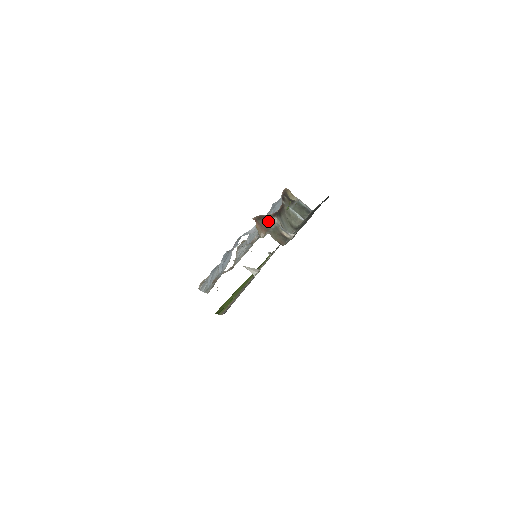
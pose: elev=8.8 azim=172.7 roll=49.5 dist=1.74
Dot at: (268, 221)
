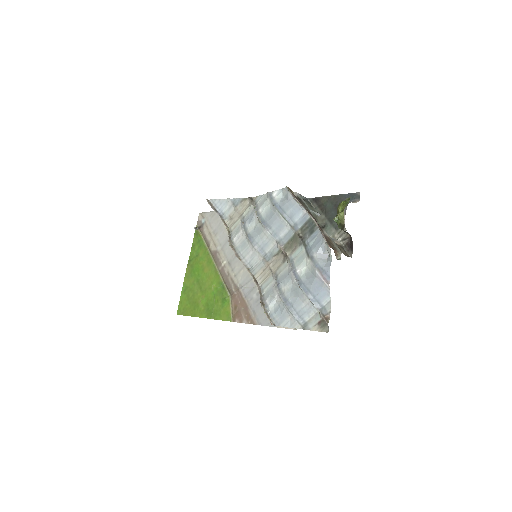
Dot at: (328, 239)
